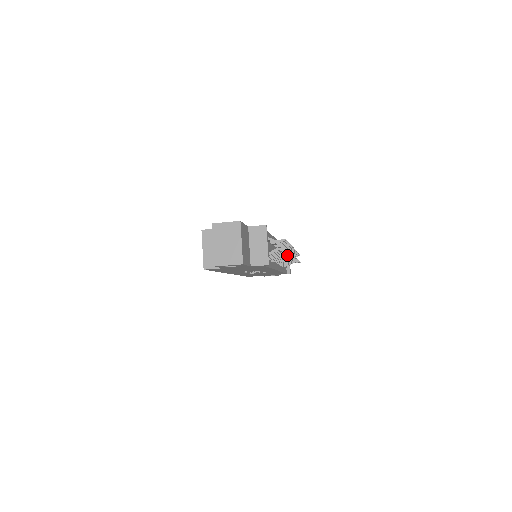
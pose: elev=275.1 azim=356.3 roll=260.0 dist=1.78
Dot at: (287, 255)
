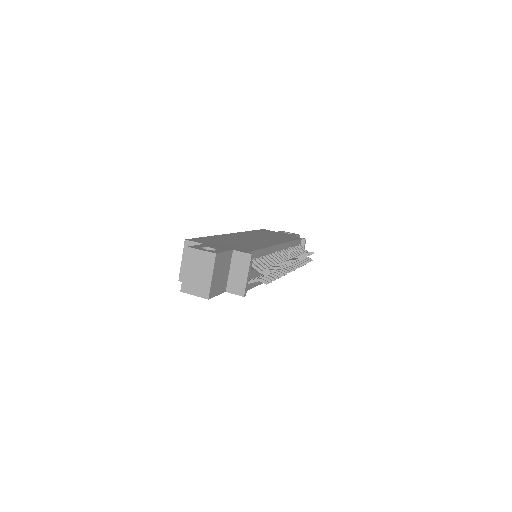
Dot at: occluded
